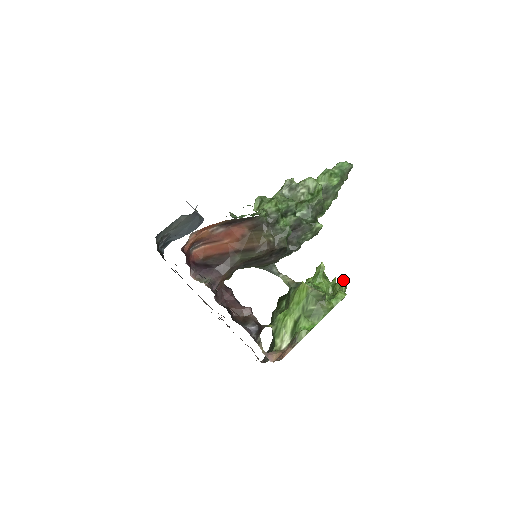
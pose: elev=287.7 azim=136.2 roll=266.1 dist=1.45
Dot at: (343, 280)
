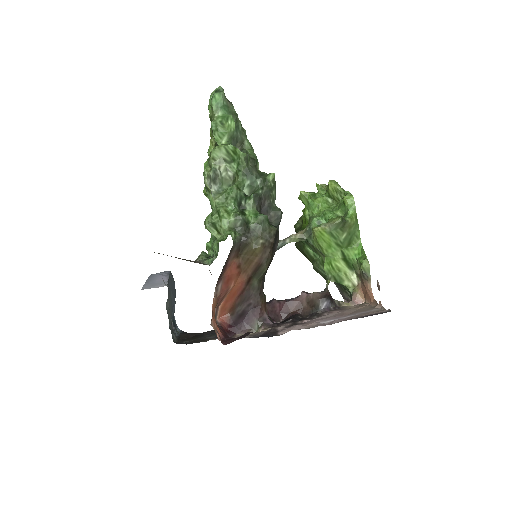
Dot at: (331, 183)
